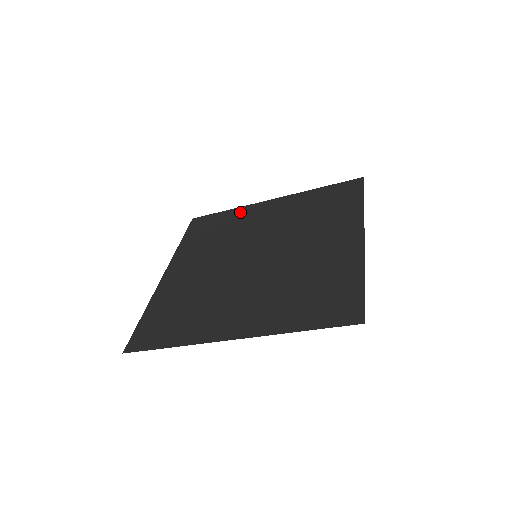
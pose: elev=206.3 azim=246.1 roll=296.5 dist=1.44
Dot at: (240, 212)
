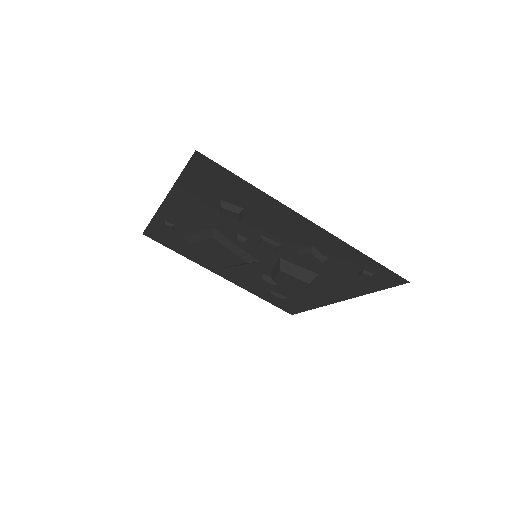
Dot at: (198, 259)
